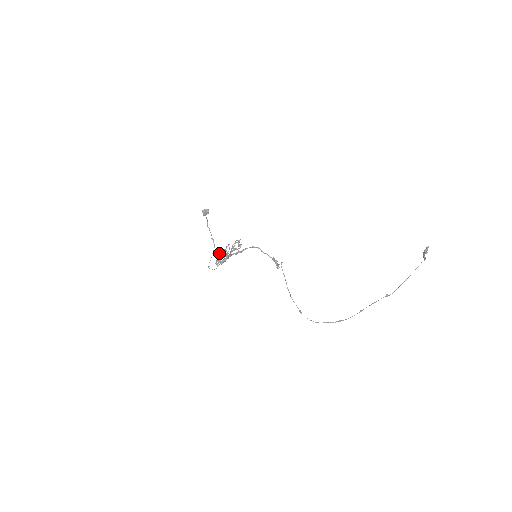
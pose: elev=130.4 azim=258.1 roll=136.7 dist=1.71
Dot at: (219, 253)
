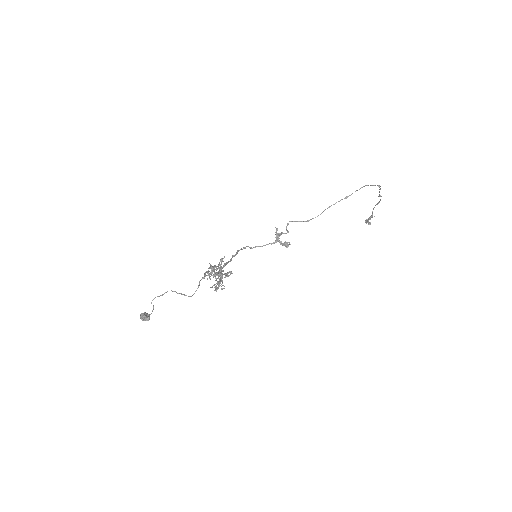
Dot at: (206, 272)
